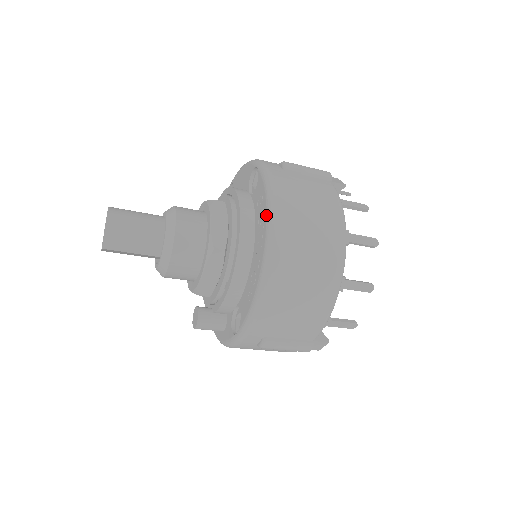
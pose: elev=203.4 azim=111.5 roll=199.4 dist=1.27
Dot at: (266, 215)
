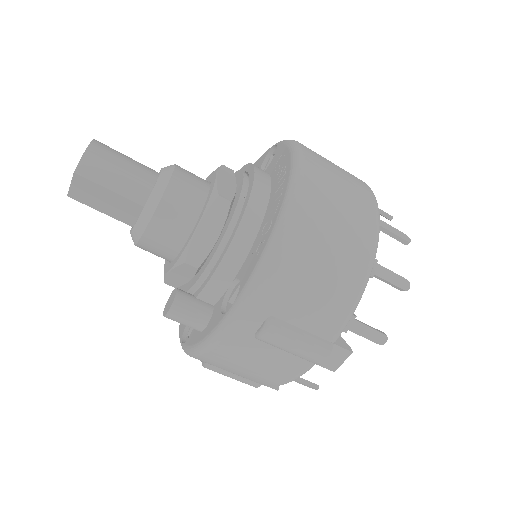
Dot at: (290, 159)
